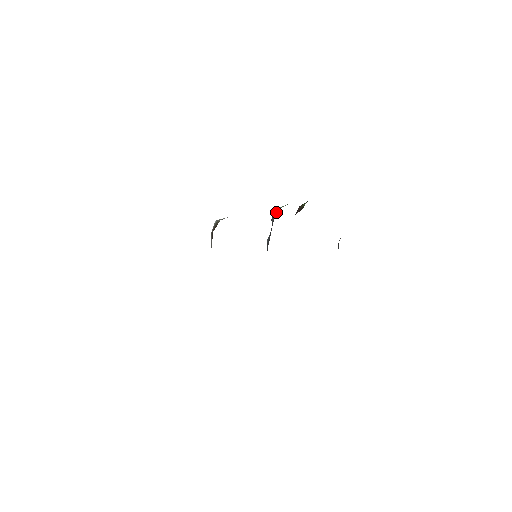
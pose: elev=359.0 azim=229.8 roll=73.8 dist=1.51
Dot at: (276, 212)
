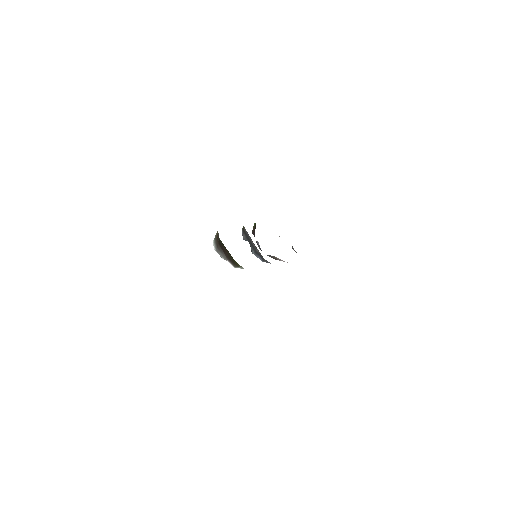
Dot at: (244, 227)
